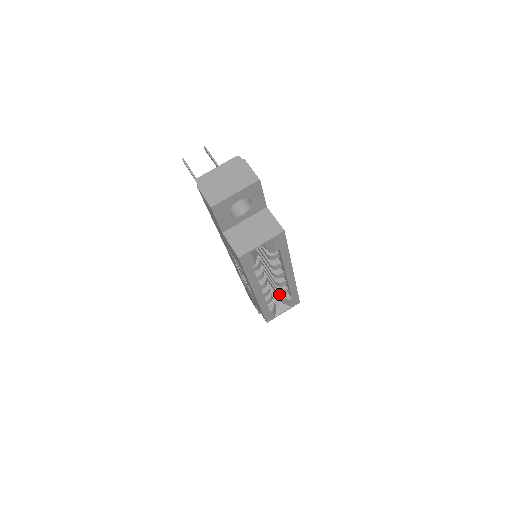
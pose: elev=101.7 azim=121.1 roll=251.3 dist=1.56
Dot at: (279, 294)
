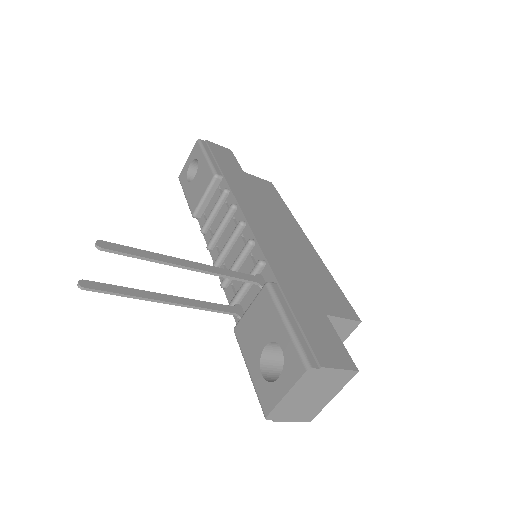
Dot at: occluded
